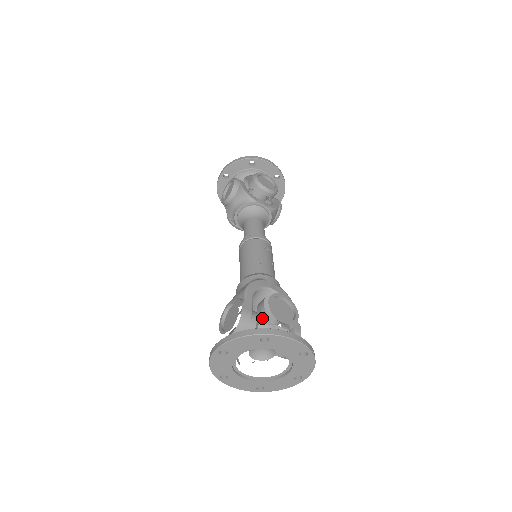
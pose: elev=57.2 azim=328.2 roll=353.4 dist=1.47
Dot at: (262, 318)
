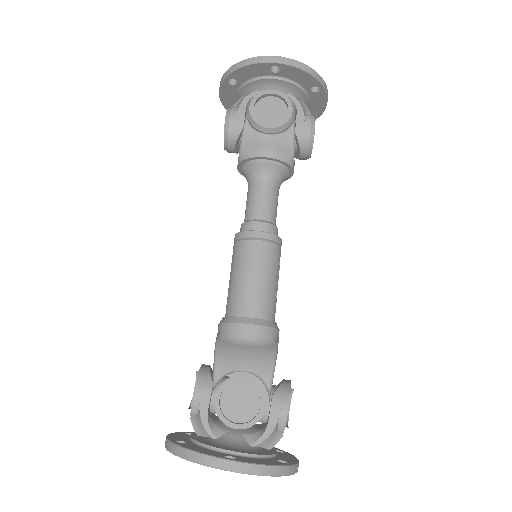
Dot at: (277, 425)
